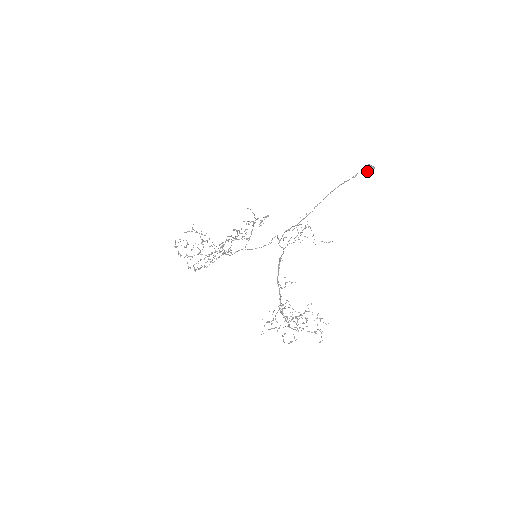
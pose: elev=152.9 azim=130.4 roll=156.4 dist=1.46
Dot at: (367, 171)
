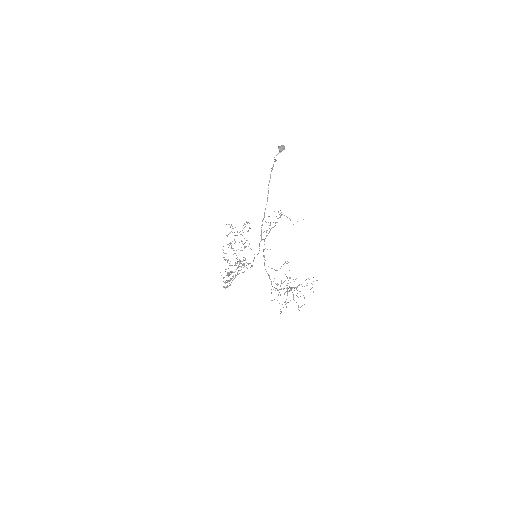
Dot at: (279, 152)
